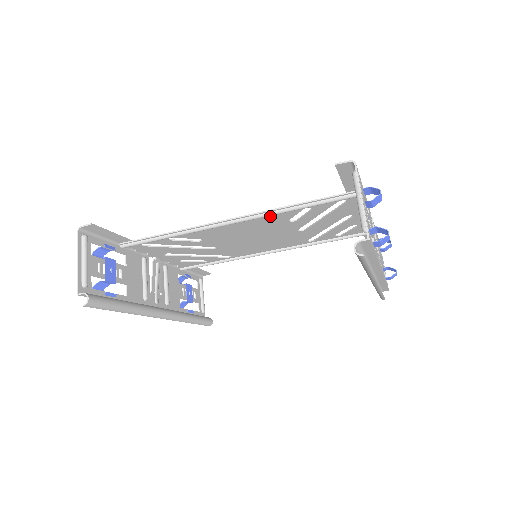
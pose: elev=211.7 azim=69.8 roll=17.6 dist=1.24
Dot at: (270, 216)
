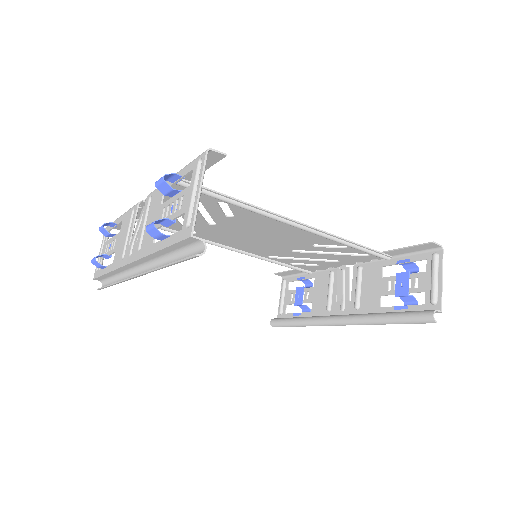
Dot at: (320, 237)
